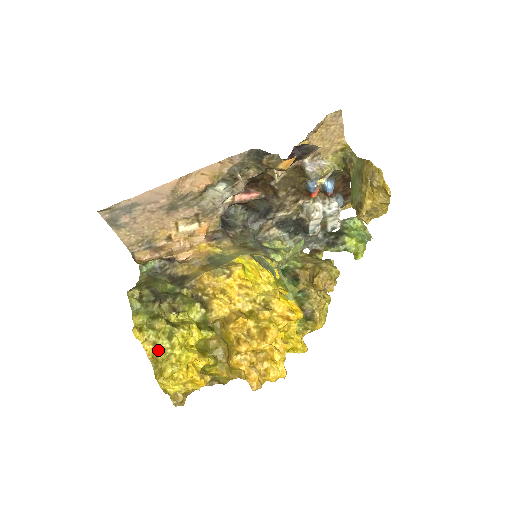
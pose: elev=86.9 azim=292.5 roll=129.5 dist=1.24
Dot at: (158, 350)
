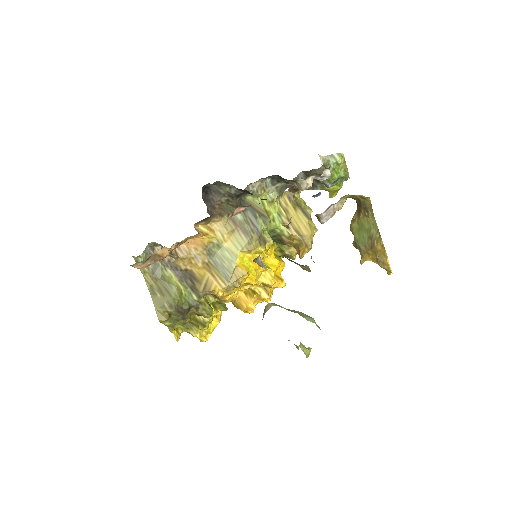
Dot at: occluded
